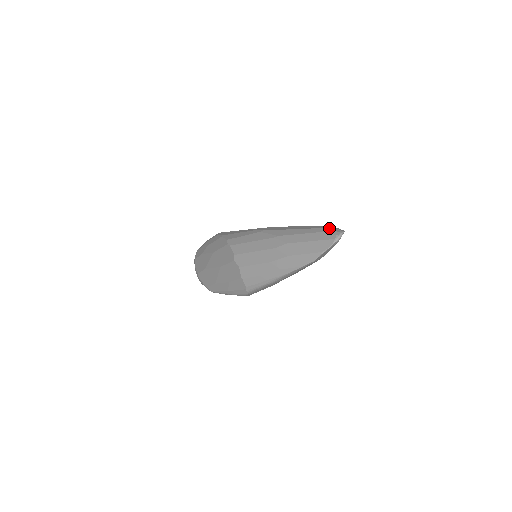
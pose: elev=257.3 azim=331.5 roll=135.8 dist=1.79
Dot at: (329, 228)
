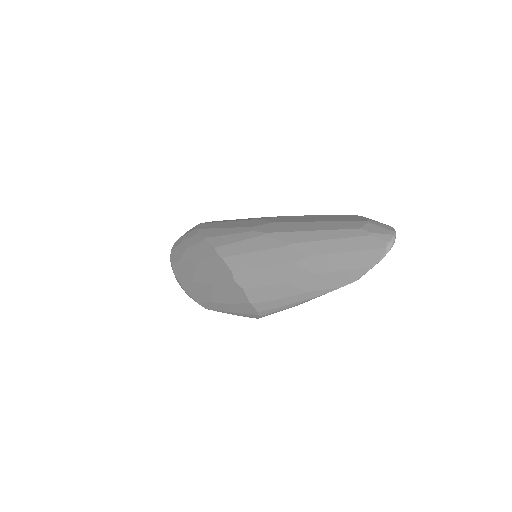
Dot at: (370, 228)
